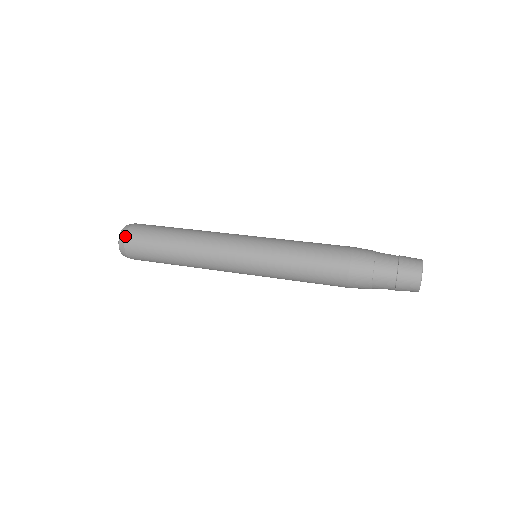
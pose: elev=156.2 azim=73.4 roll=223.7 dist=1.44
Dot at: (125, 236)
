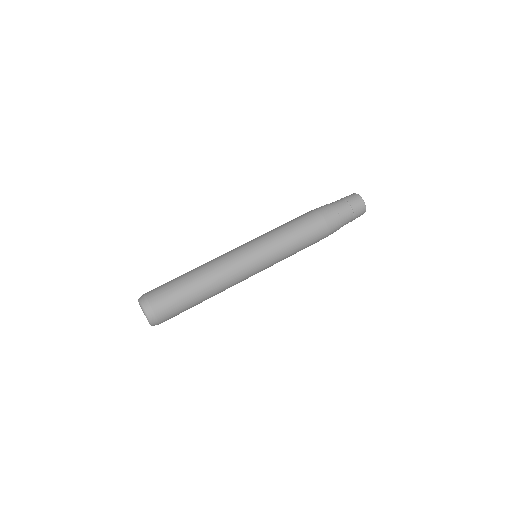
Dot at: (151, 308)
